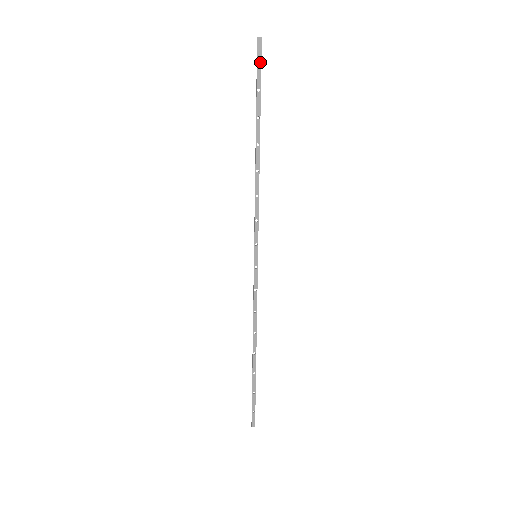
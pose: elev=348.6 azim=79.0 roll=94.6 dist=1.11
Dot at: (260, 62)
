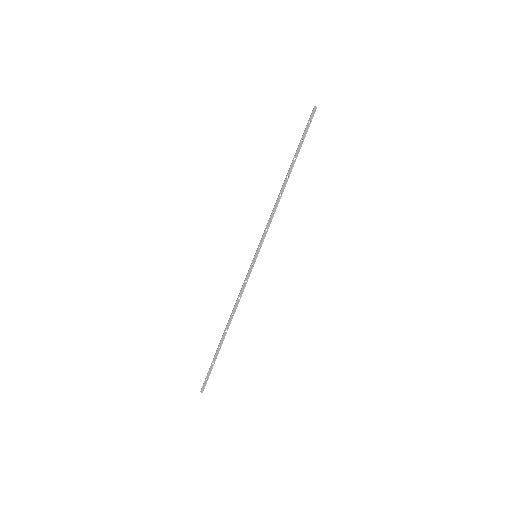
Dot at: (310, 123)
